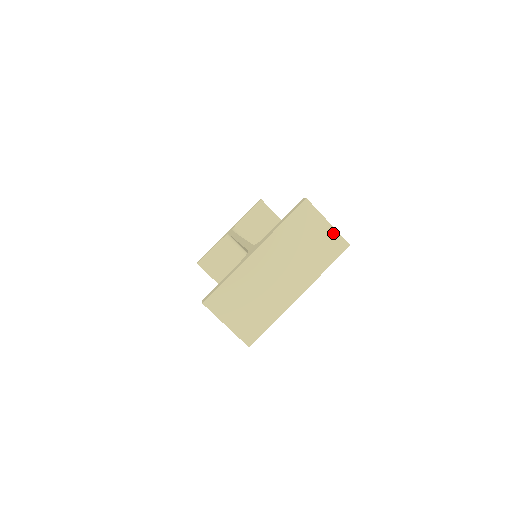
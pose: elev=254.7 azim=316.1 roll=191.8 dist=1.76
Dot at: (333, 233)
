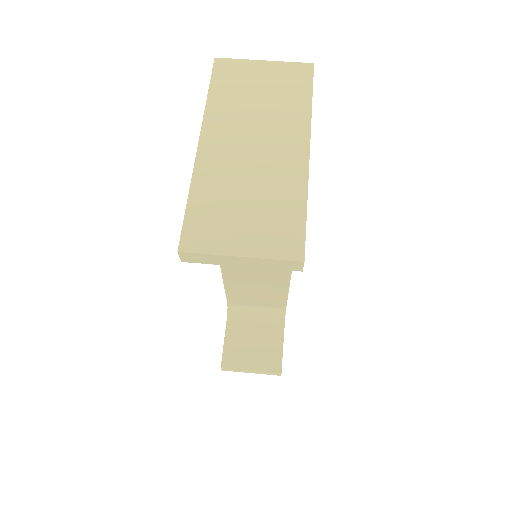
Dot at: (280, 66)
